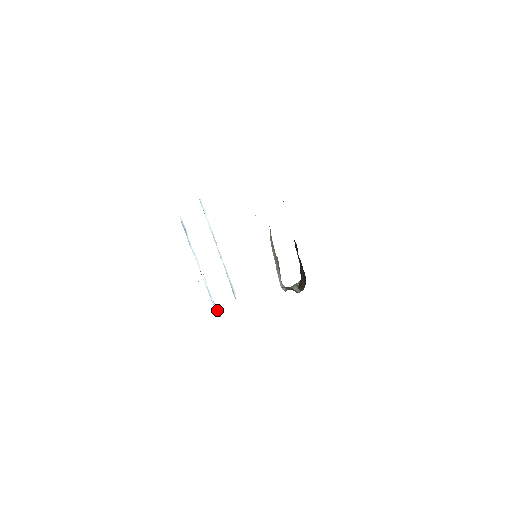
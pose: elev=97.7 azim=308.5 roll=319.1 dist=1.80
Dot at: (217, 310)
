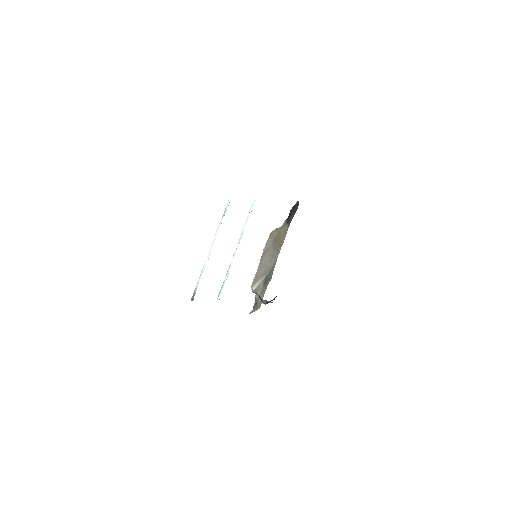
Dot at: (194, 294)
